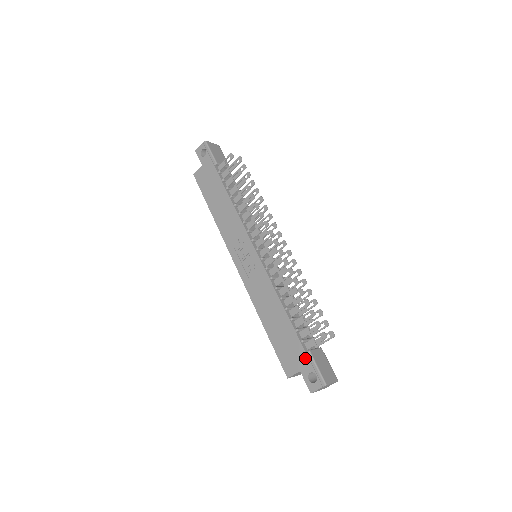
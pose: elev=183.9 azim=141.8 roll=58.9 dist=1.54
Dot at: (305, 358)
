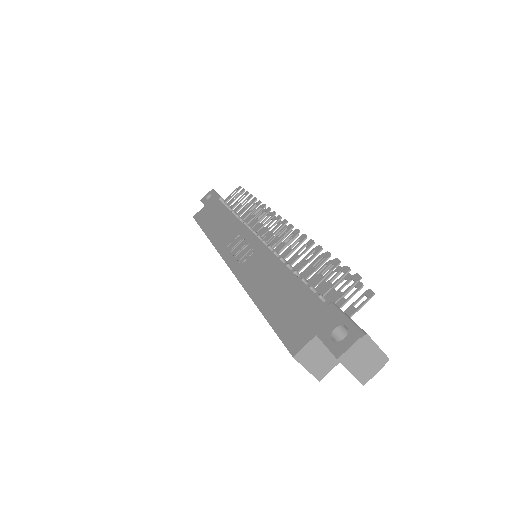
Dot at: (325, 312)
